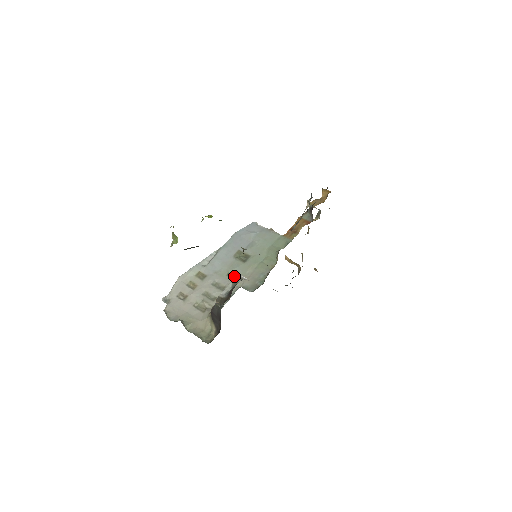
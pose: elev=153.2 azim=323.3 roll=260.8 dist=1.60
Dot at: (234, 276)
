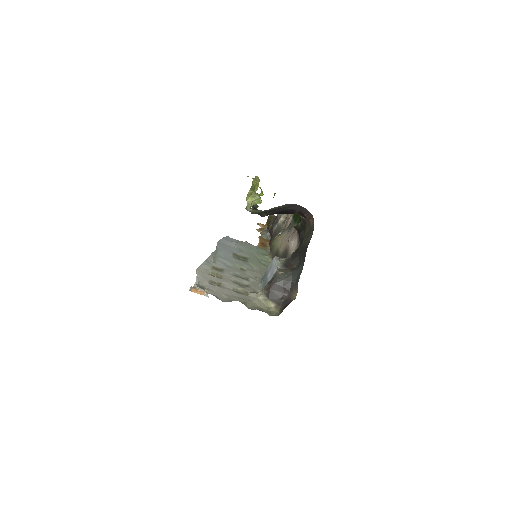
Dot at: (249, 270)
